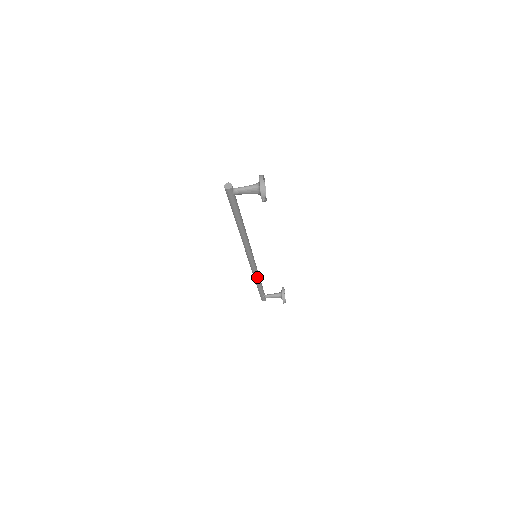
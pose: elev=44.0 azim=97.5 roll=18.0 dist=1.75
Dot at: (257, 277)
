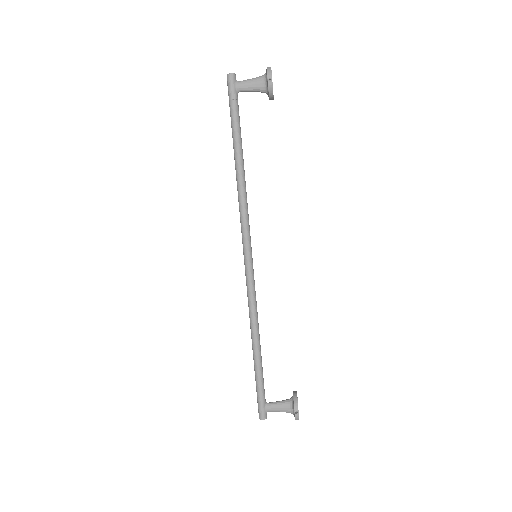
Dot at: (255, 322)
